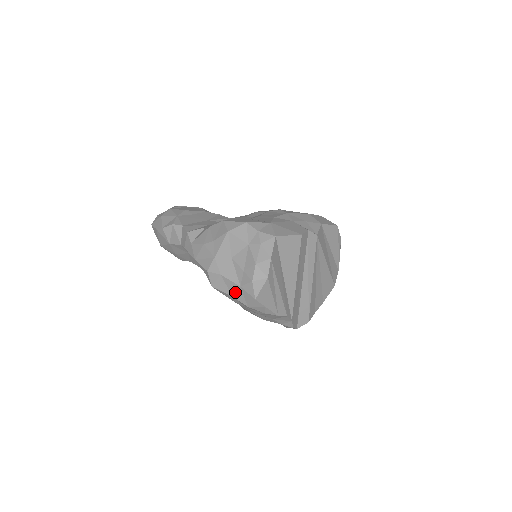
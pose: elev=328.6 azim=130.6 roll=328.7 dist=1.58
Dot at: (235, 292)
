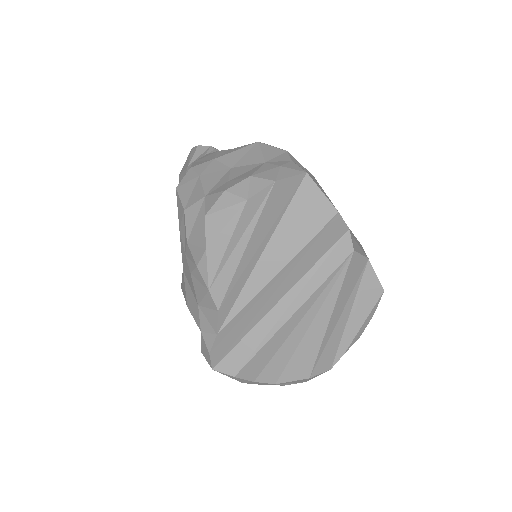
Dot at: (192, 204)
